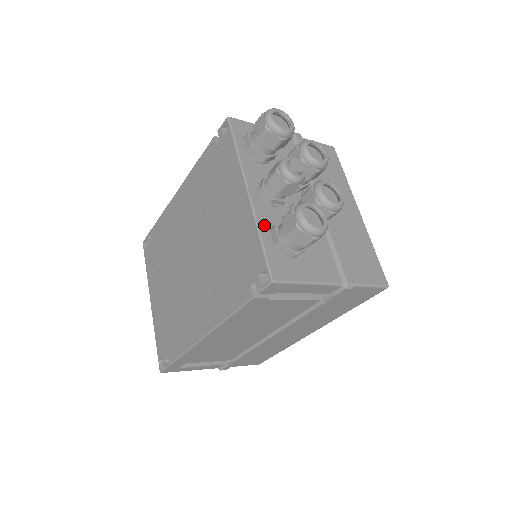
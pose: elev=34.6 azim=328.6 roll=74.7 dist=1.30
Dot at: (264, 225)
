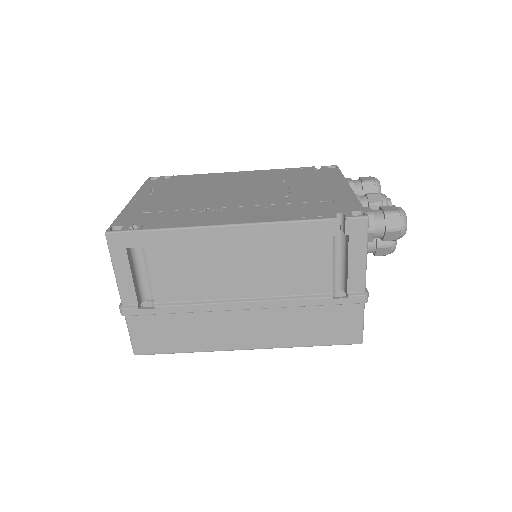
Dot at: occluded
